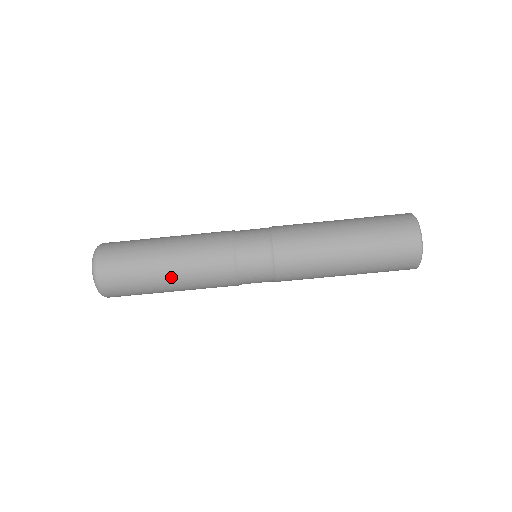
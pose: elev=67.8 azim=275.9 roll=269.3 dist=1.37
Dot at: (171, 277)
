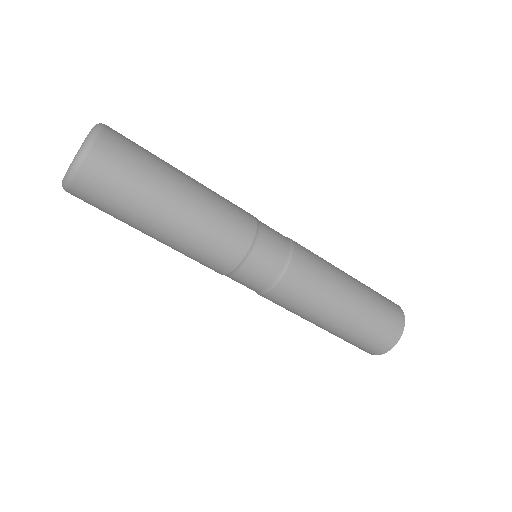
Dot at: occluded
